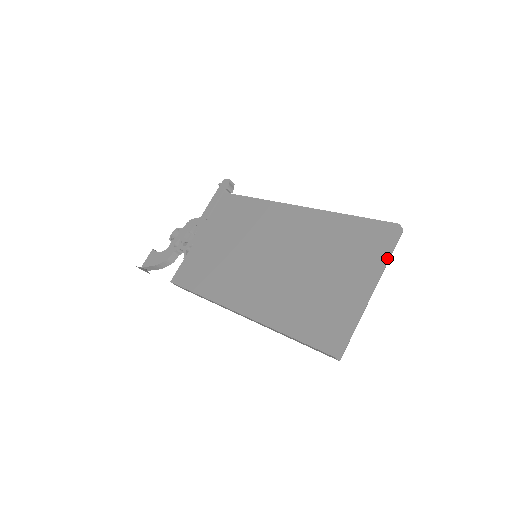
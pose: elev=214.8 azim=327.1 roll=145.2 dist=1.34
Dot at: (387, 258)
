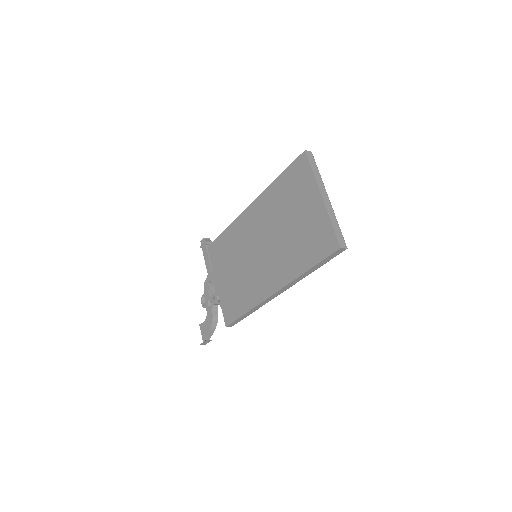
Dot at: (317, 173)
